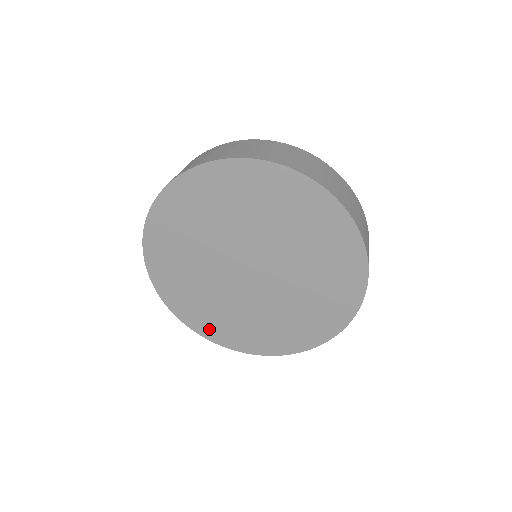
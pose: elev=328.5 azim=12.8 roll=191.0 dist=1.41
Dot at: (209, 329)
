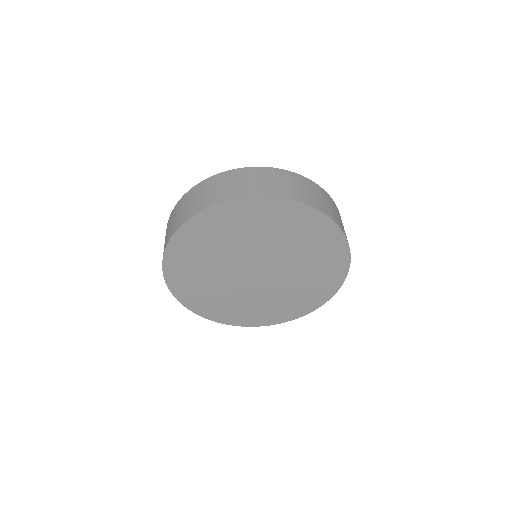
Dot at: (187, 296)
